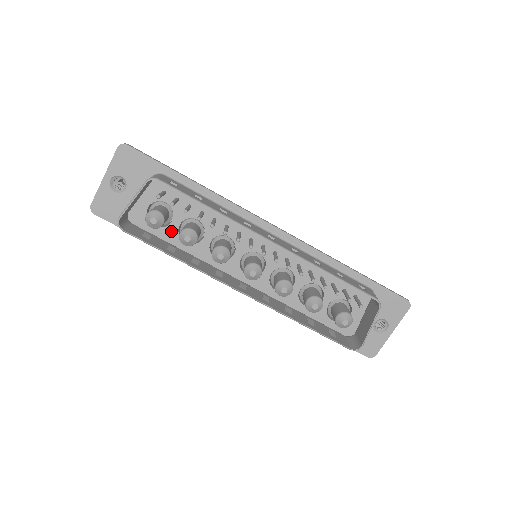
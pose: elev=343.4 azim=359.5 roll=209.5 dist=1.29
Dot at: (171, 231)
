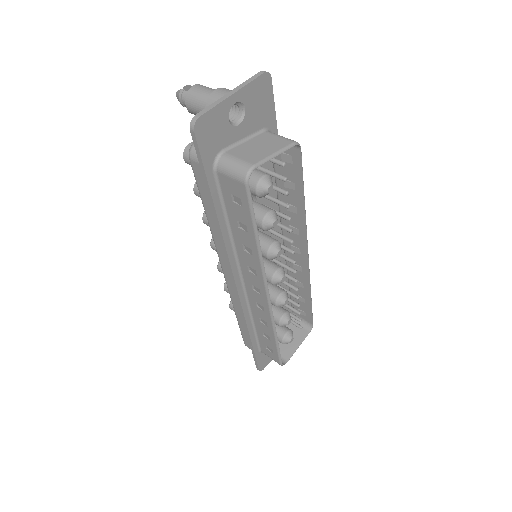
Dot at: occluded
